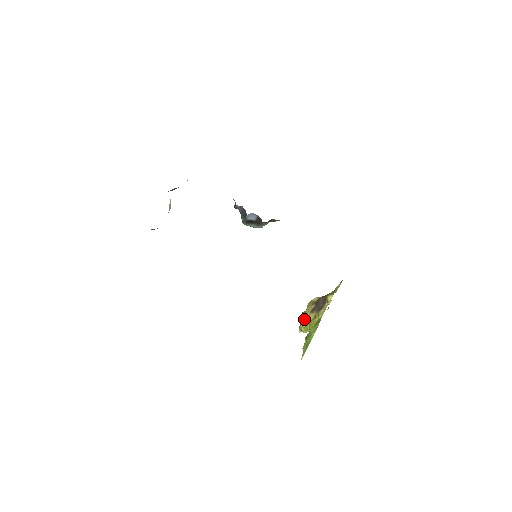
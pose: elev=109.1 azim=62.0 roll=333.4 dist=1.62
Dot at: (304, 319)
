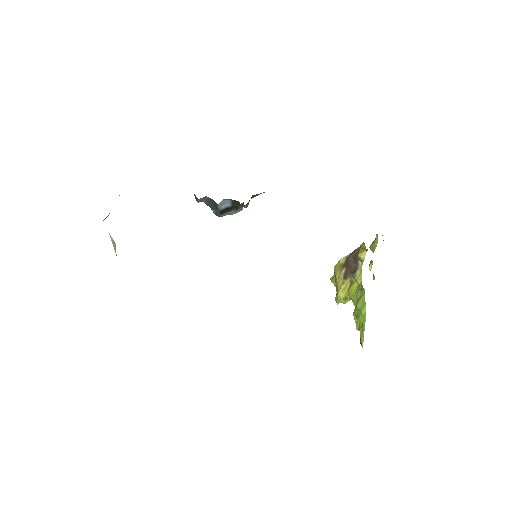
Dot at: (338, 289)
